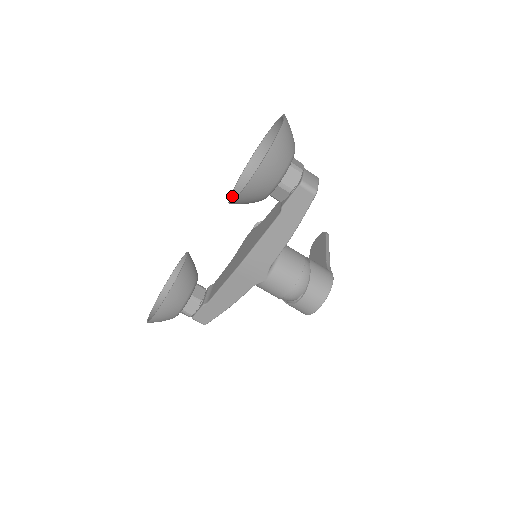
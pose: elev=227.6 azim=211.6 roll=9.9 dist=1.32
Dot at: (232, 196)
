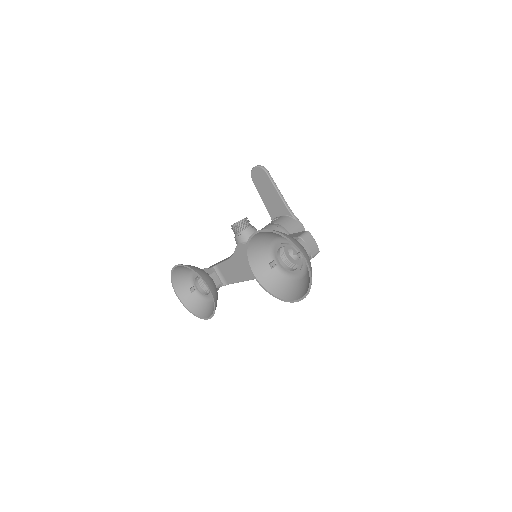
Dot at: (256, 276)
